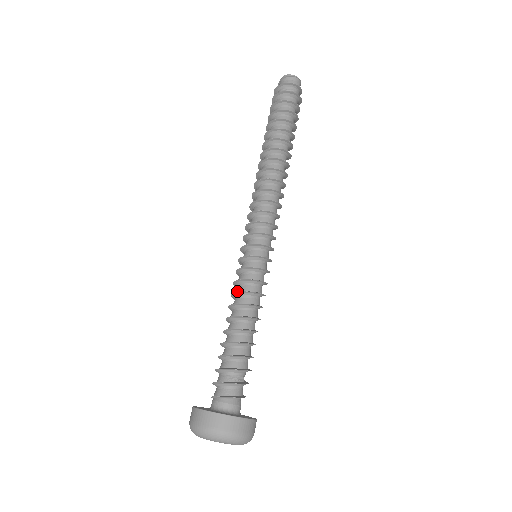
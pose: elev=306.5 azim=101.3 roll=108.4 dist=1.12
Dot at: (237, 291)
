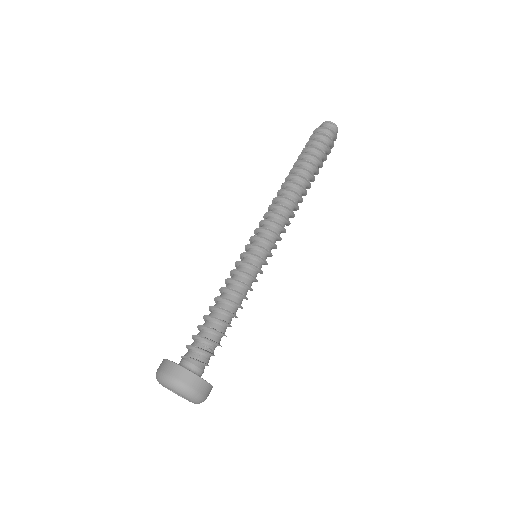
Dot at: (232, 278)
